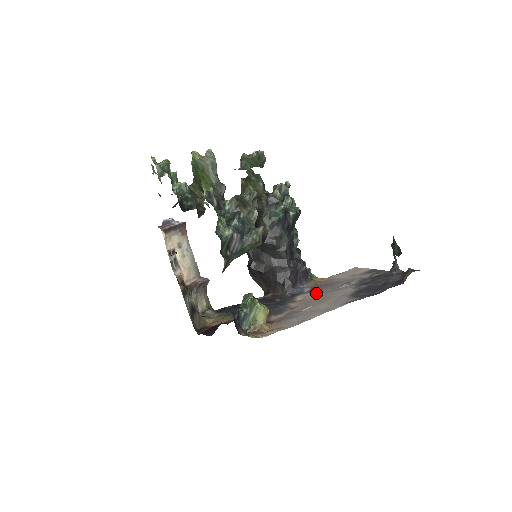
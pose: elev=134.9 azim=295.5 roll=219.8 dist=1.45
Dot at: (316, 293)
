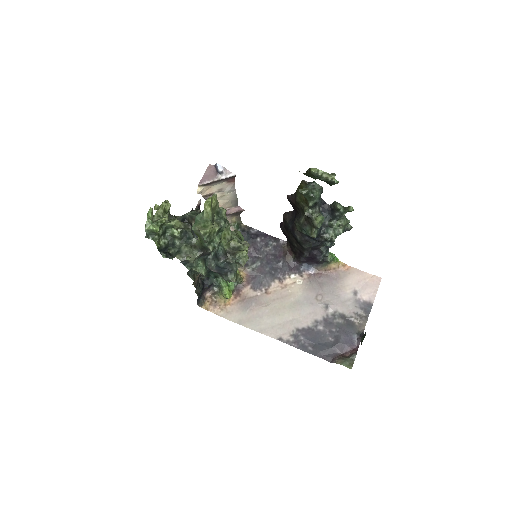
Dot at: (303, 289)
